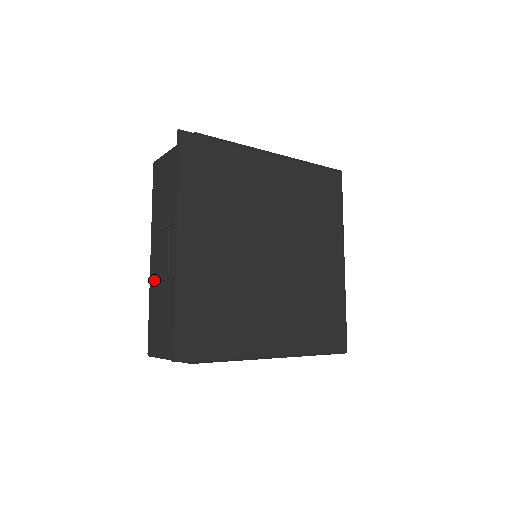
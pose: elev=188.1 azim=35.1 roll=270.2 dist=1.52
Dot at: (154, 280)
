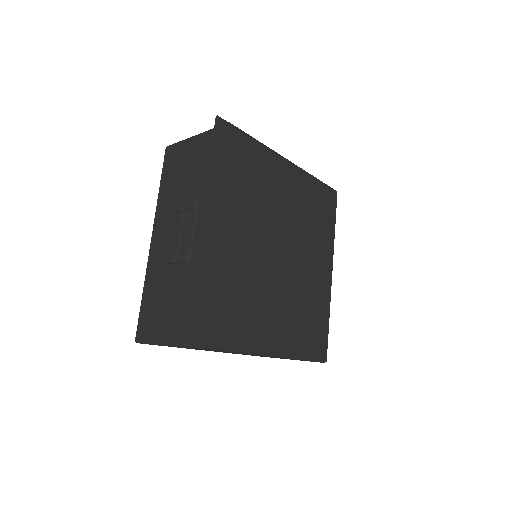
Dot at: (154, 264)
